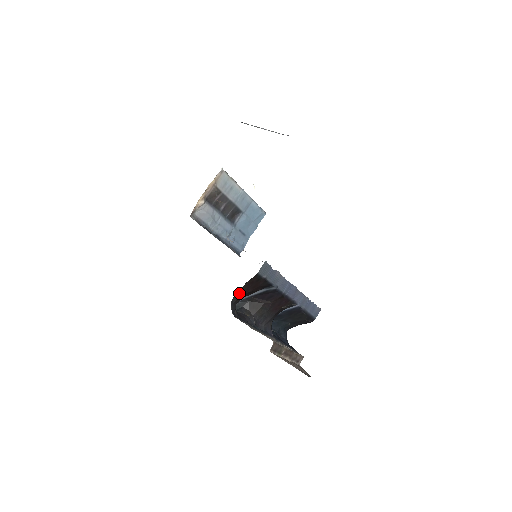
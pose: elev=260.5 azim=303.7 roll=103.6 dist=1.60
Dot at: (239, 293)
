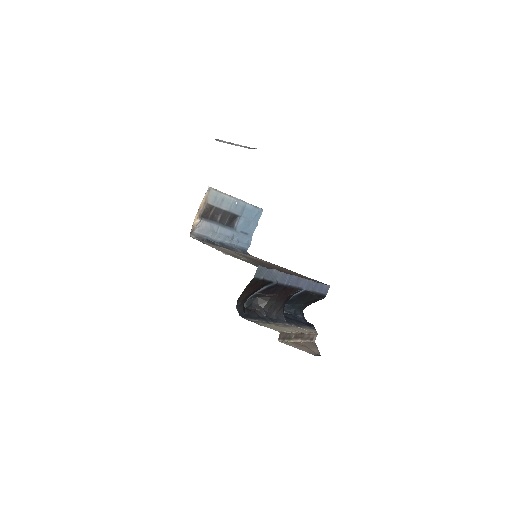
Dot at: (242, 297)
